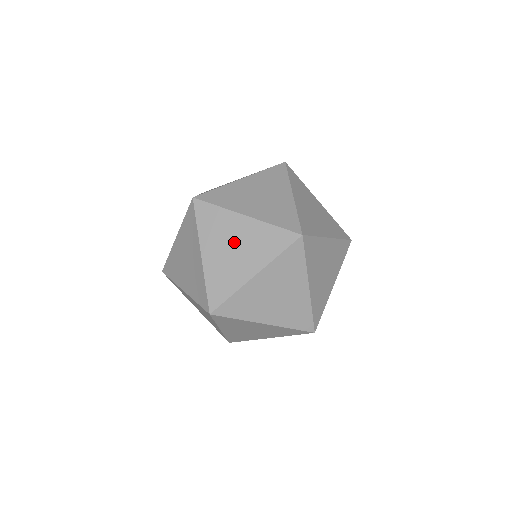
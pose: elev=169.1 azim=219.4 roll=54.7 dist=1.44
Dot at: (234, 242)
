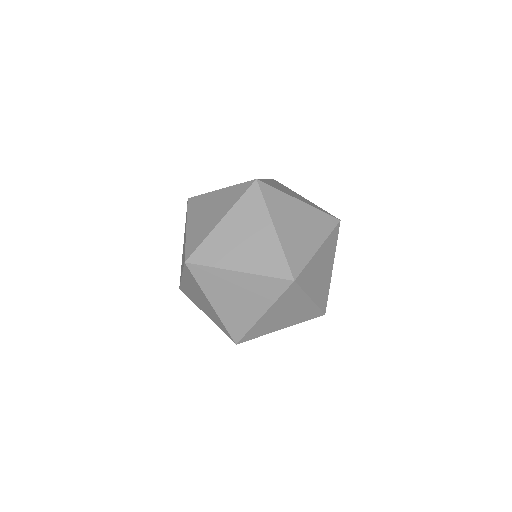
Dot at: (298, 220)
